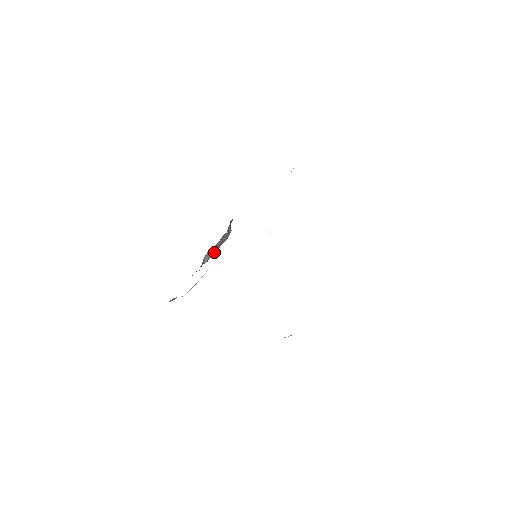
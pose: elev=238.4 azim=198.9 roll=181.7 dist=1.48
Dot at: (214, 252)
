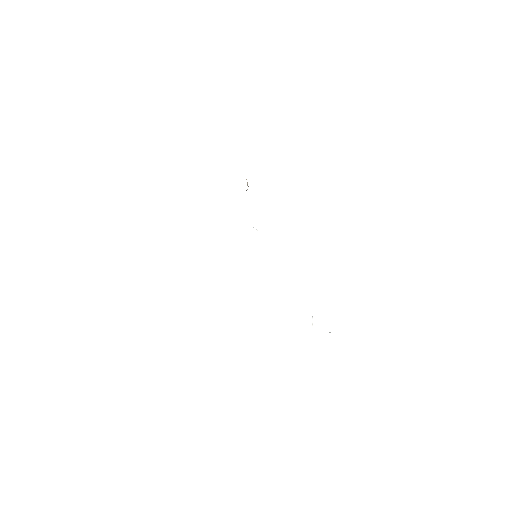
Dot at: occluded
